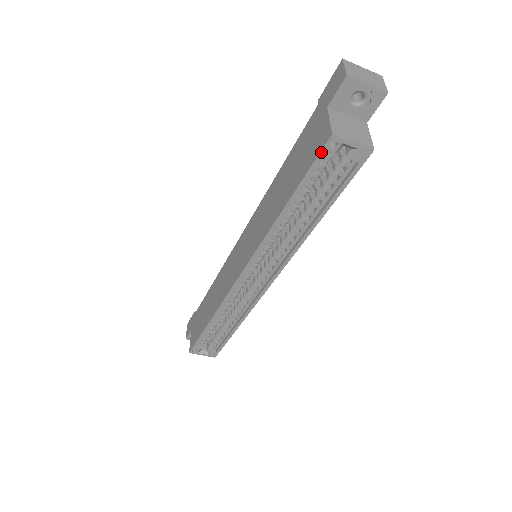
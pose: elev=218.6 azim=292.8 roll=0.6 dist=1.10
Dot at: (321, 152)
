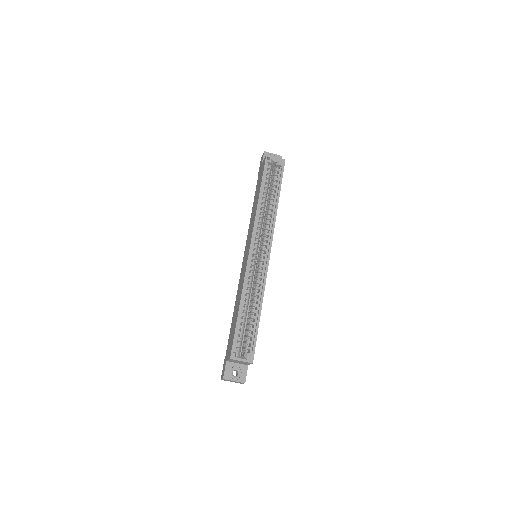
Dot at: (265, 162)
